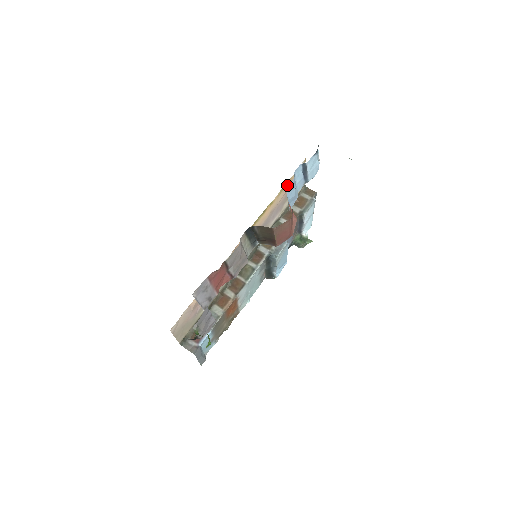
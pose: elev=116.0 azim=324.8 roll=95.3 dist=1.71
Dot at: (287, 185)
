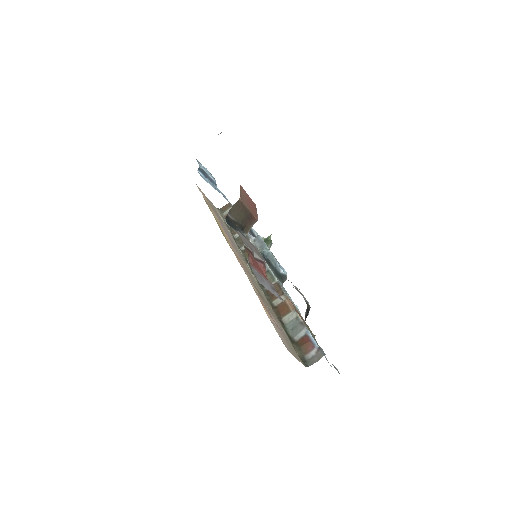
Dot at: (208, 205)
